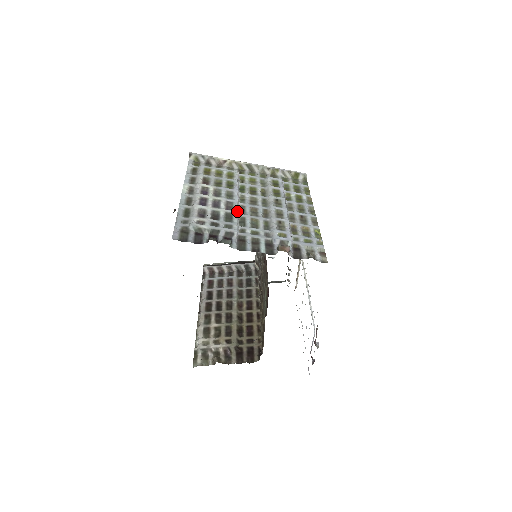
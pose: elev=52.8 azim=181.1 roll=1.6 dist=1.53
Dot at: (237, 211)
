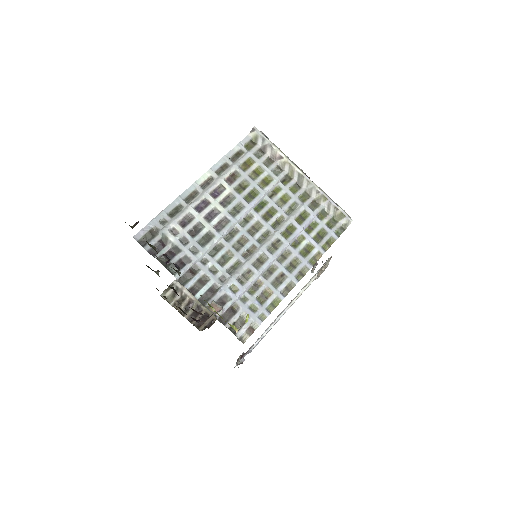
Dot at: (222, 235)
